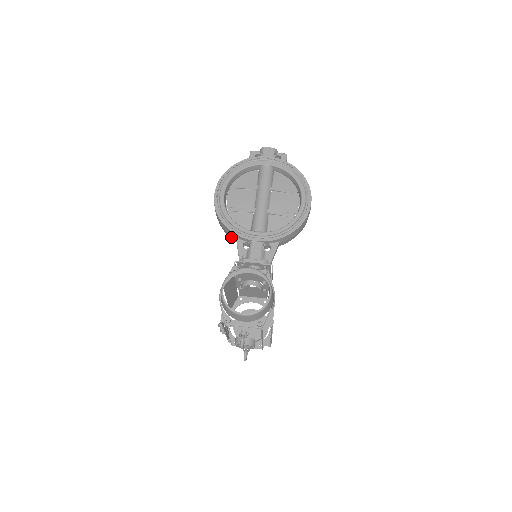
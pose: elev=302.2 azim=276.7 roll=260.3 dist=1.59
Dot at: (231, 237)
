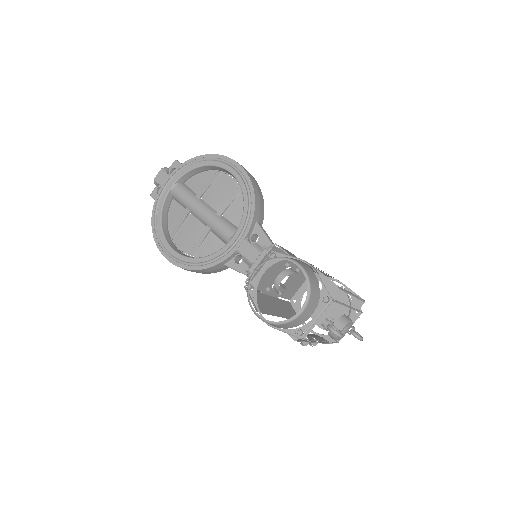
Dot at: (221, 270)
